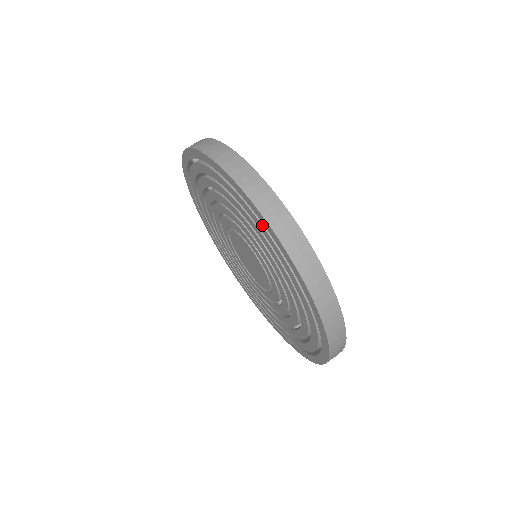
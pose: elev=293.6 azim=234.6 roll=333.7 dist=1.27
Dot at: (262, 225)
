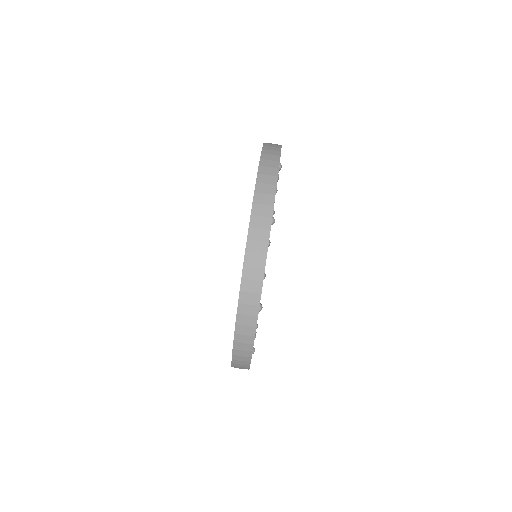
Dot at: occluded
